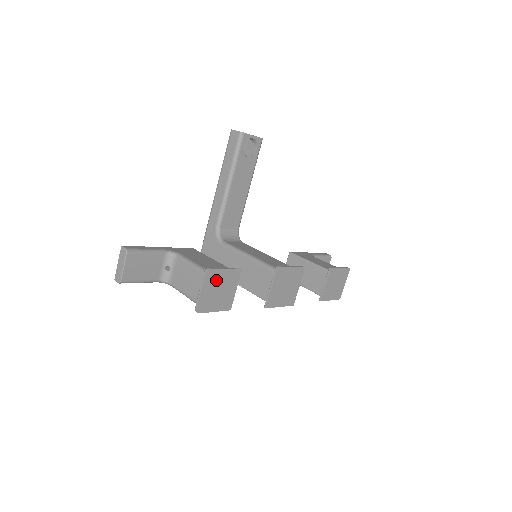
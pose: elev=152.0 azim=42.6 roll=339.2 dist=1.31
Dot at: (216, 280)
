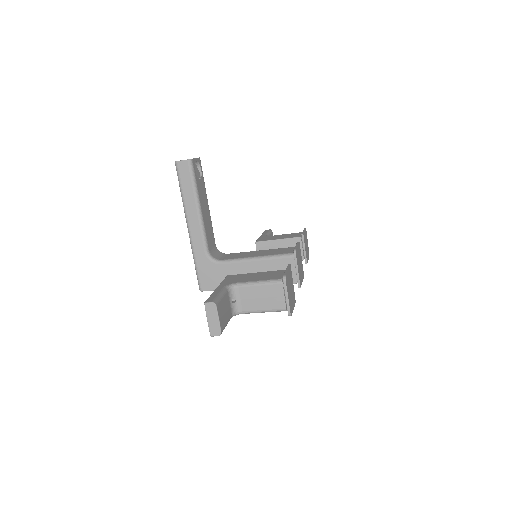
Dot at: (288, 283)
